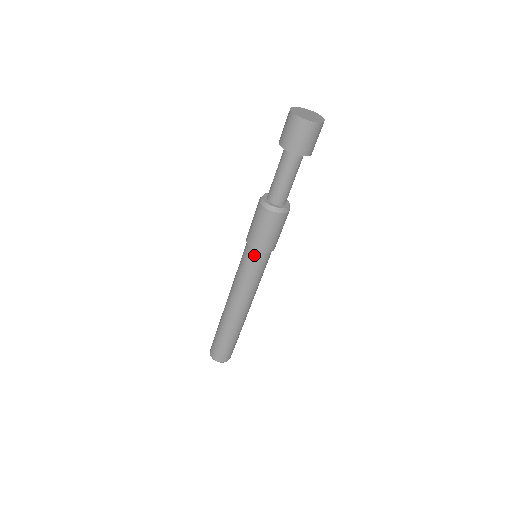
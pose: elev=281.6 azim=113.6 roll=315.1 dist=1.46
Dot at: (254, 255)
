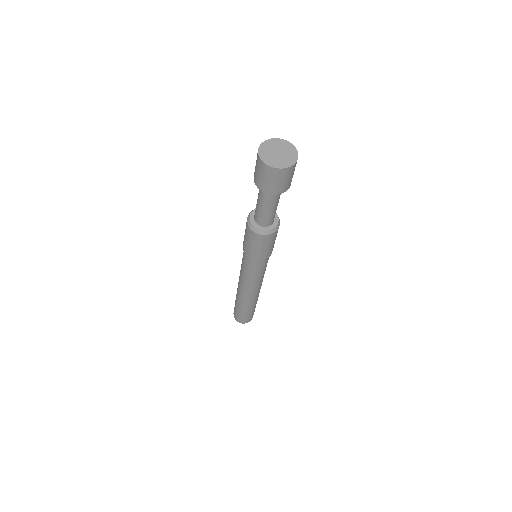
Dot at: (250, 261)
